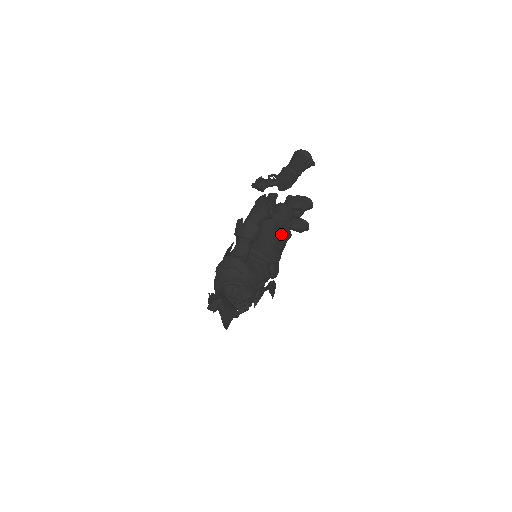
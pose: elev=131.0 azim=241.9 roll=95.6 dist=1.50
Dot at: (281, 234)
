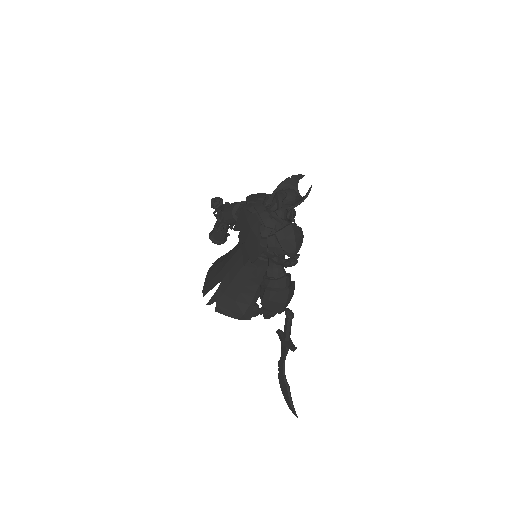
Dot at: occluded
